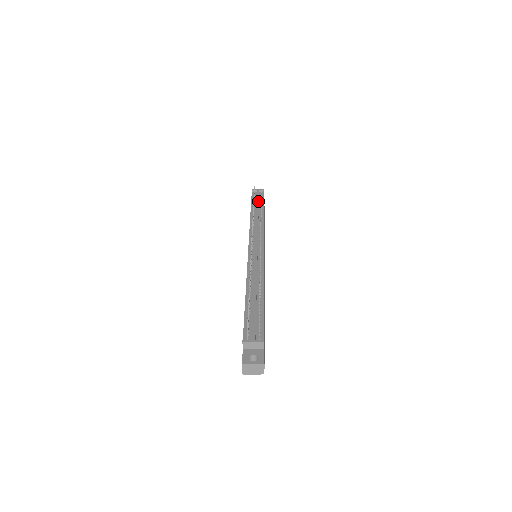
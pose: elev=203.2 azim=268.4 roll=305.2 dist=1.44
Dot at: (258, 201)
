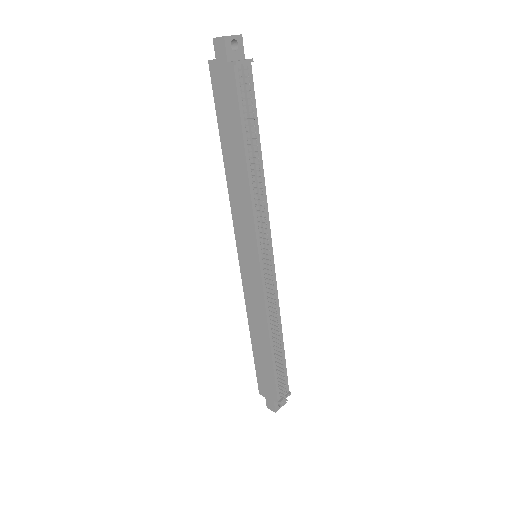
Dot at: occluded
